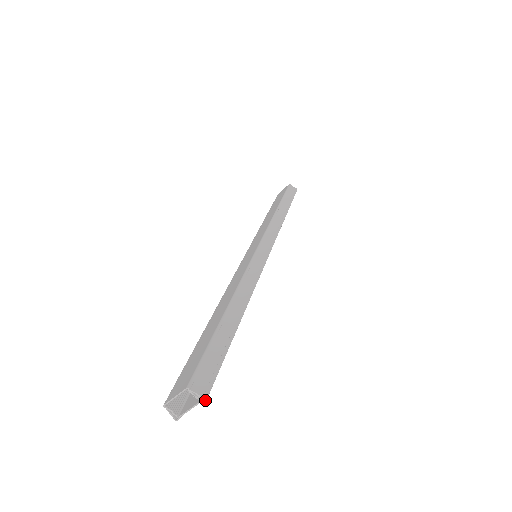
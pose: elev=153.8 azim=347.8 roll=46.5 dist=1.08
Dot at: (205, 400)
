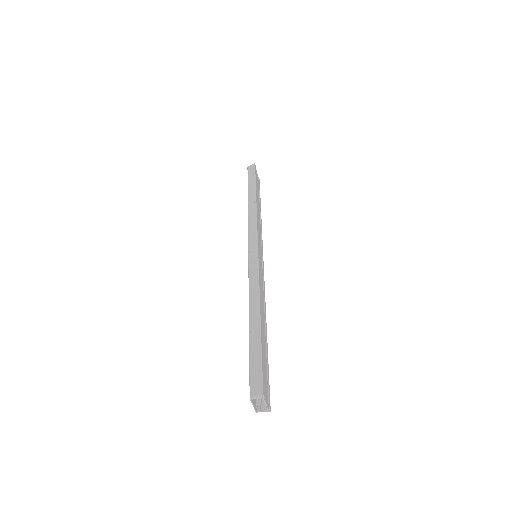
Dot at: (263, 395)
